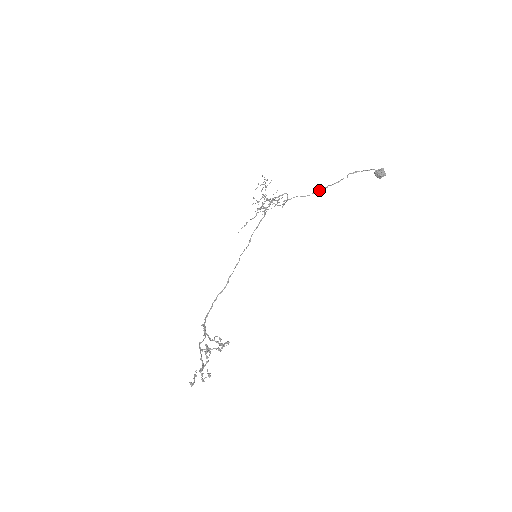
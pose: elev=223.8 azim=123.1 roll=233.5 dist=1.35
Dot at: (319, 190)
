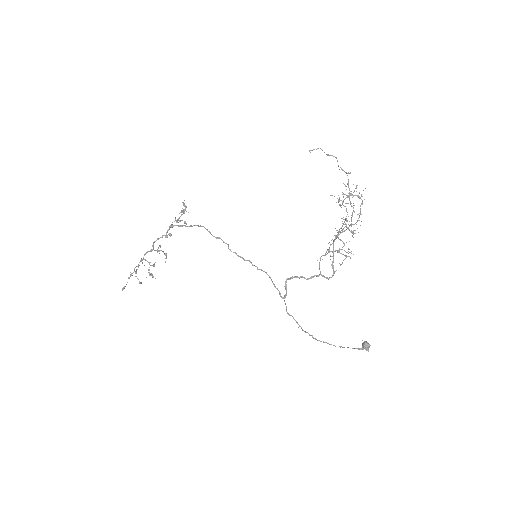
Dot at: occluded
